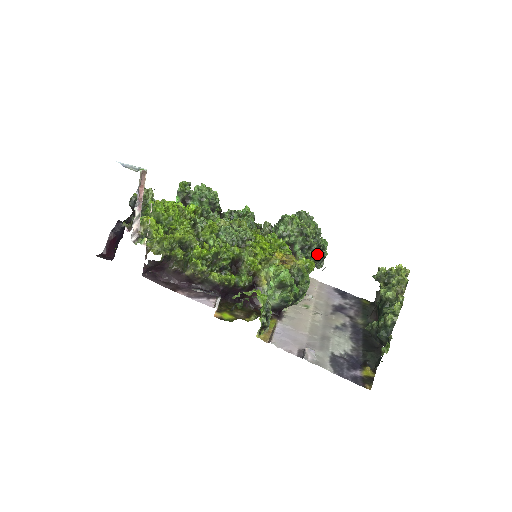
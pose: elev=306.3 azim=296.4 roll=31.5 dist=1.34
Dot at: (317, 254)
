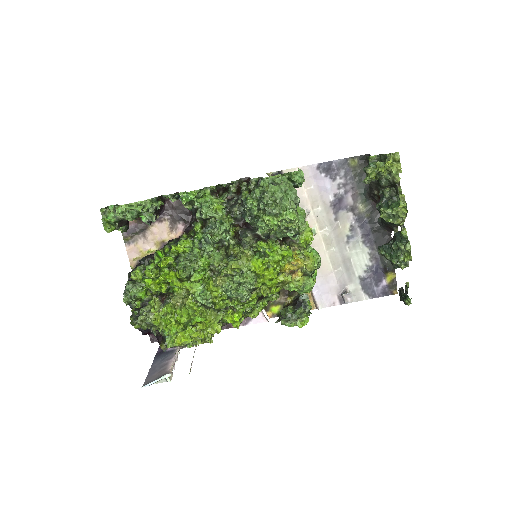
Dot at: (304, 212)
